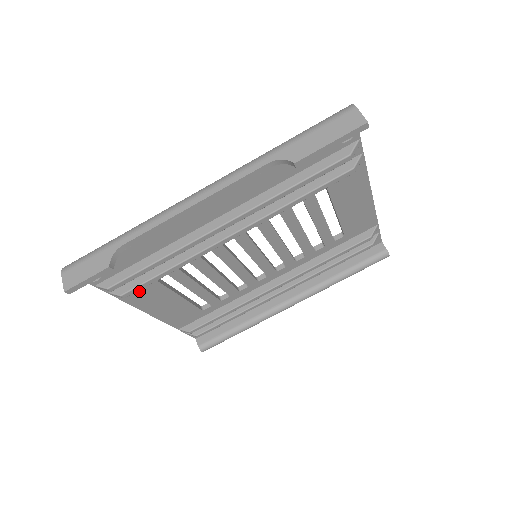
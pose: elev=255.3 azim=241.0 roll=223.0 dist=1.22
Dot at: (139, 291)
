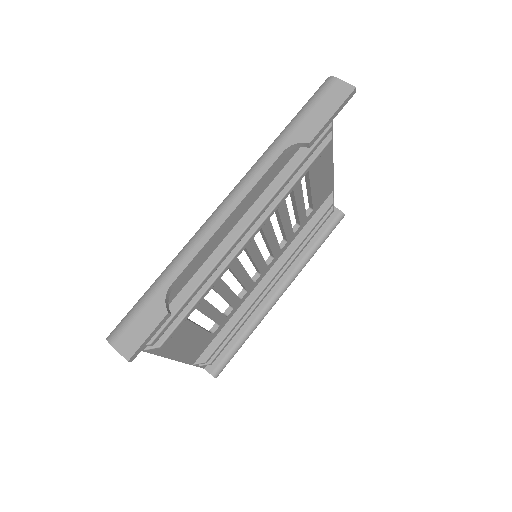
Dot at: occluded
